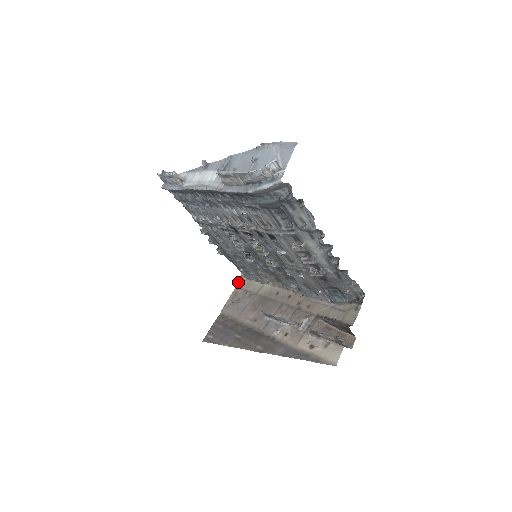
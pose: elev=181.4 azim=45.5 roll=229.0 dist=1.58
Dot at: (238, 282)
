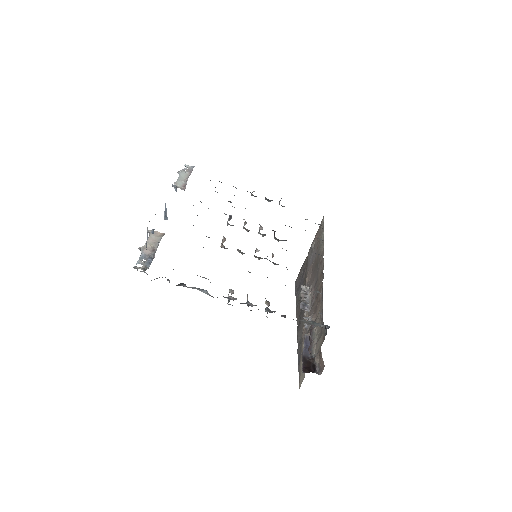
Dot at: (321, 221)
